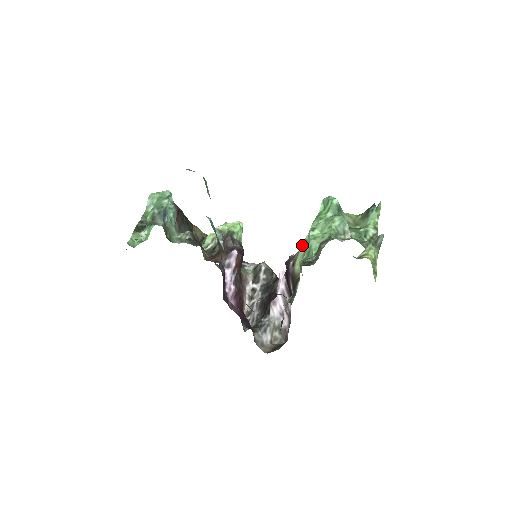
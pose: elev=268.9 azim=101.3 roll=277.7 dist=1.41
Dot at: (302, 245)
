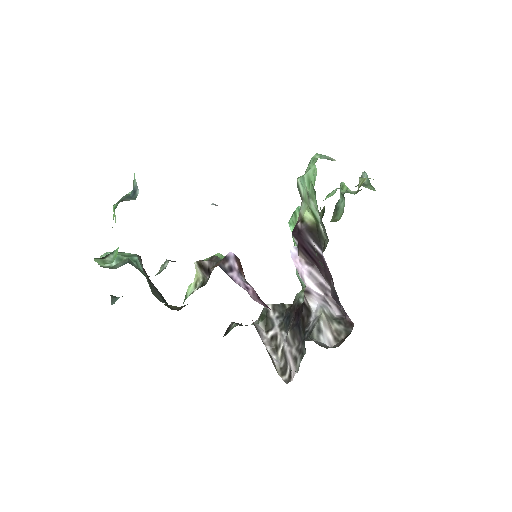
Dot at: occluded
